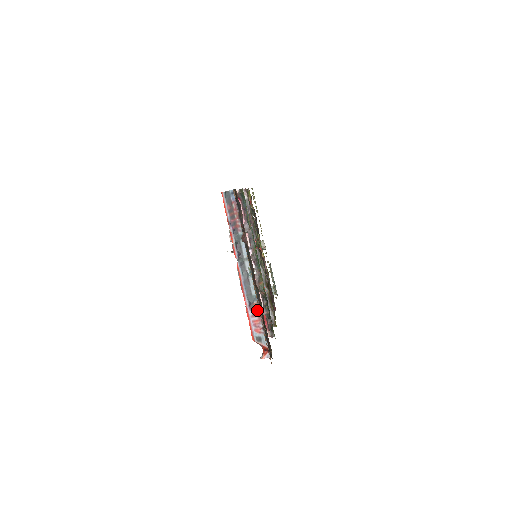
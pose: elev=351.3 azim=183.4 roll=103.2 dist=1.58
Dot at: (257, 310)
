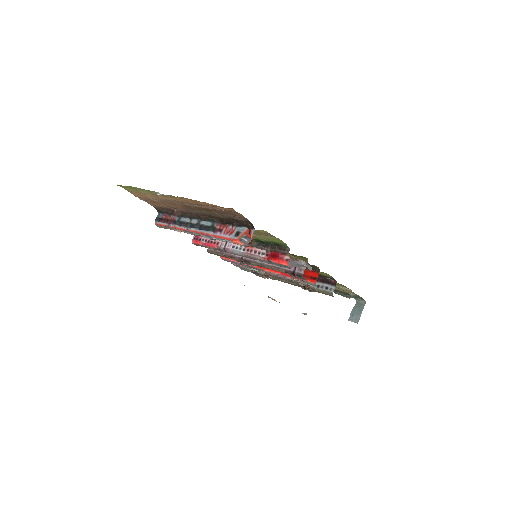
Dot at: (220, 226)
